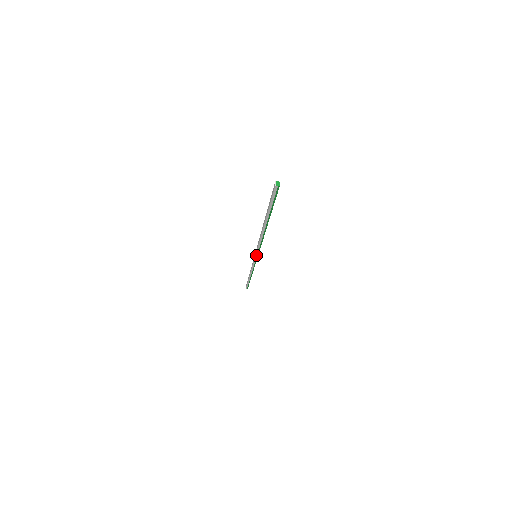
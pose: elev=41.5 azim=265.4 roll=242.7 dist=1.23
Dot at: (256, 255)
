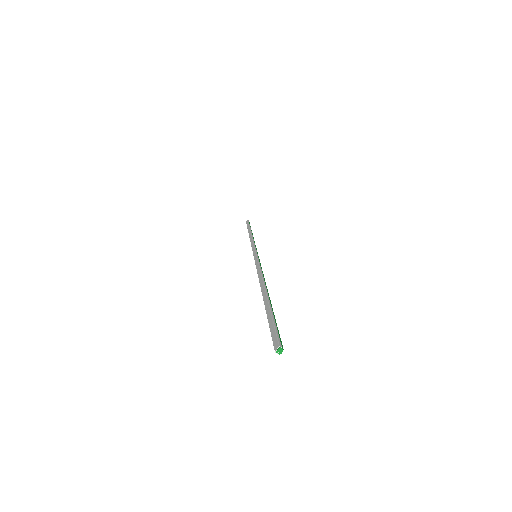
Dot at: (255, 260)
